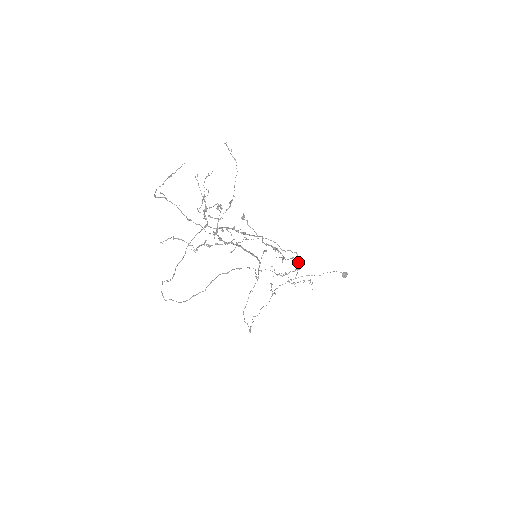
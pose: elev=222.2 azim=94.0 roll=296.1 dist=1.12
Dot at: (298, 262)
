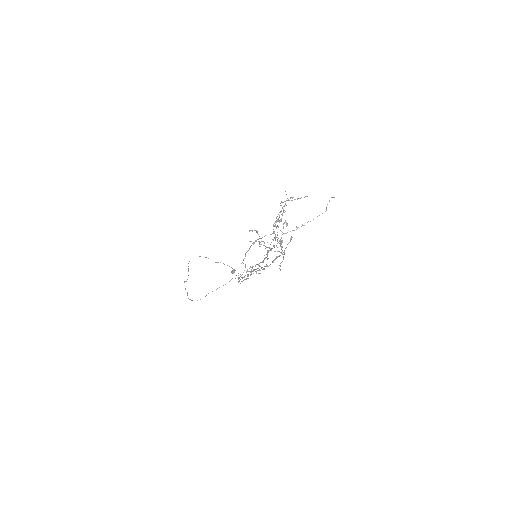
Dot at: occluded
